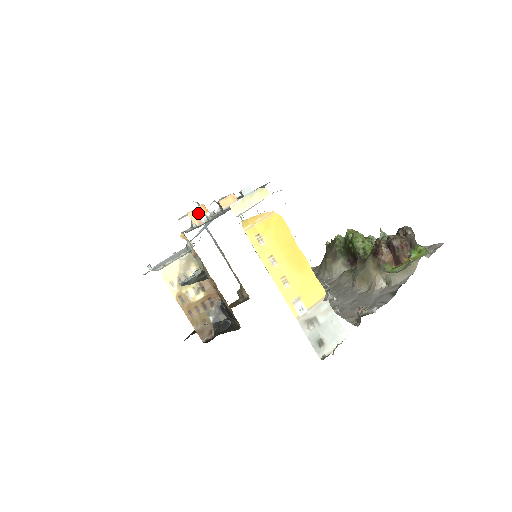
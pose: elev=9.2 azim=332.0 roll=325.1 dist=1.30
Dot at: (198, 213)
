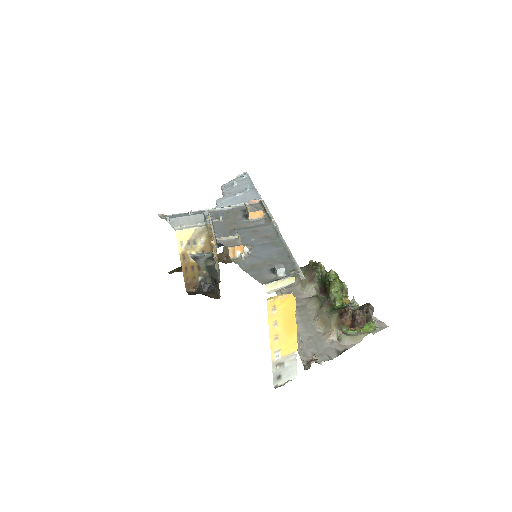
Dot at: (236, 250)
